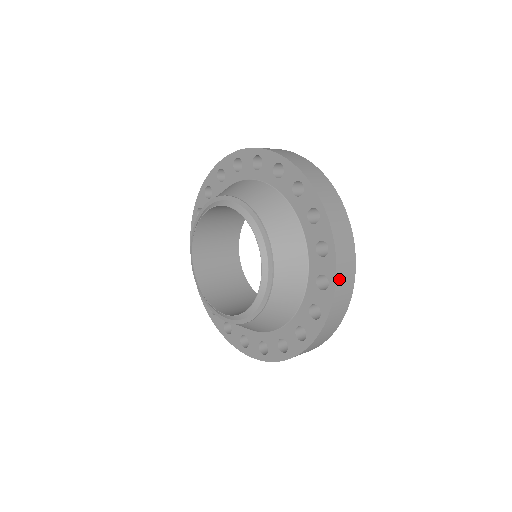
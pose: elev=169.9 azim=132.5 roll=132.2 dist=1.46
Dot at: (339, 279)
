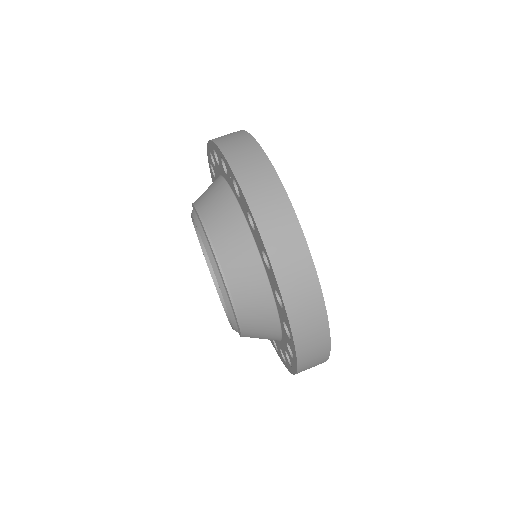
Dot at: (289, 296)
